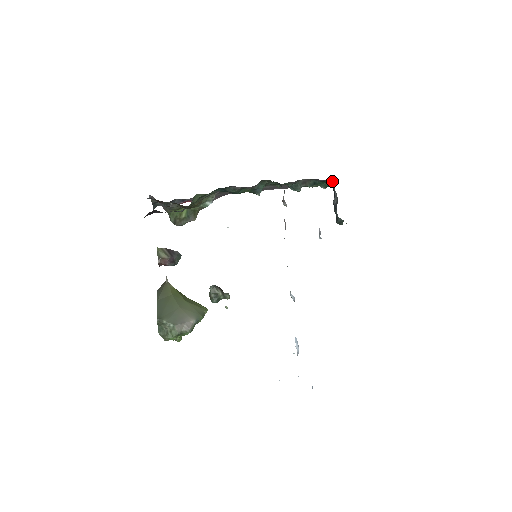
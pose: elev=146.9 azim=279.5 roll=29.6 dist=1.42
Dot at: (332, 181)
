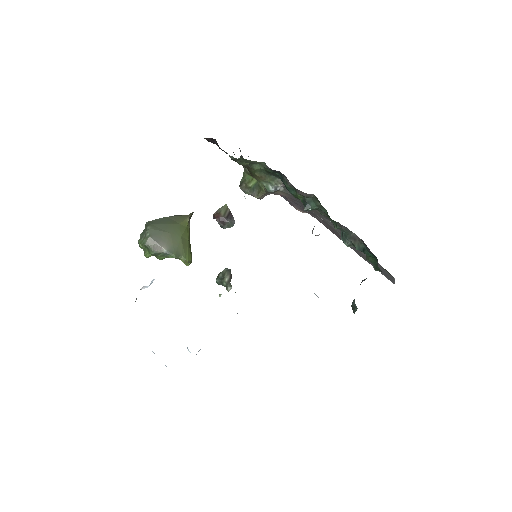
Dot at: occluded
